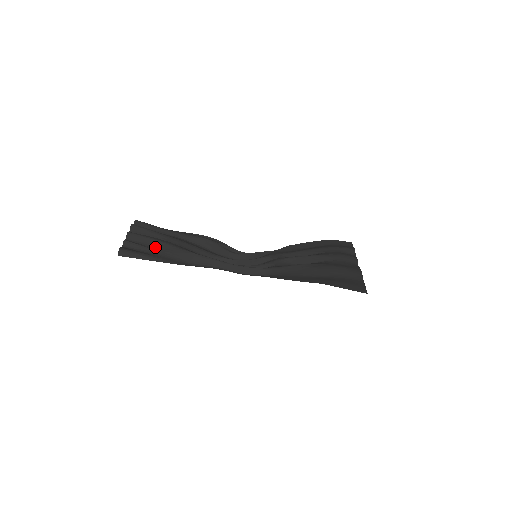
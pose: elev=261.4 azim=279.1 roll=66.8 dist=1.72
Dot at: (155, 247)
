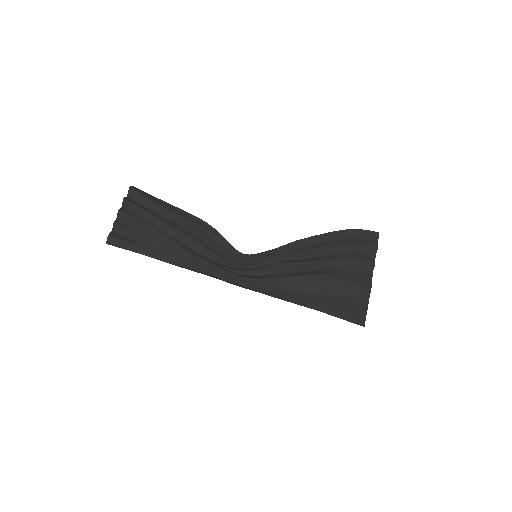
Dot at: (146, 235)
